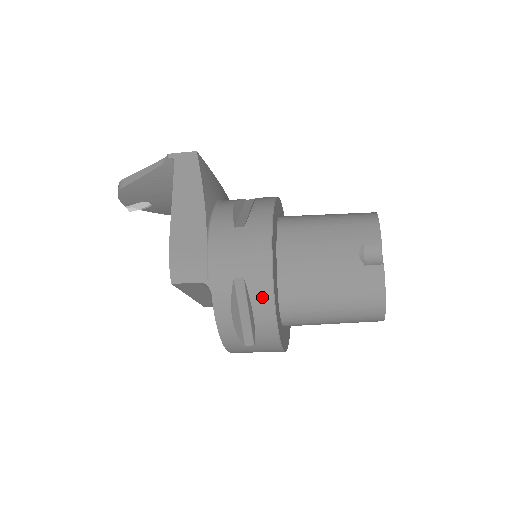
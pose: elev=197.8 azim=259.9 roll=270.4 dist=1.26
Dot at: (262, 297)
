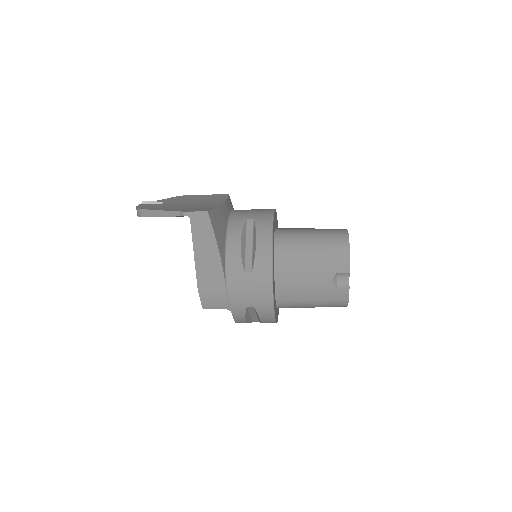
Dot at: (266, 315)
